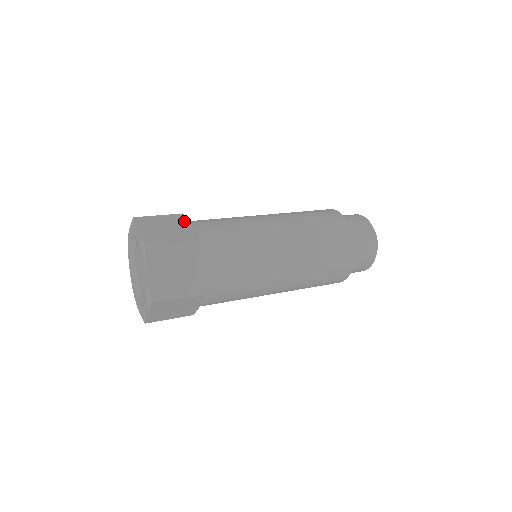
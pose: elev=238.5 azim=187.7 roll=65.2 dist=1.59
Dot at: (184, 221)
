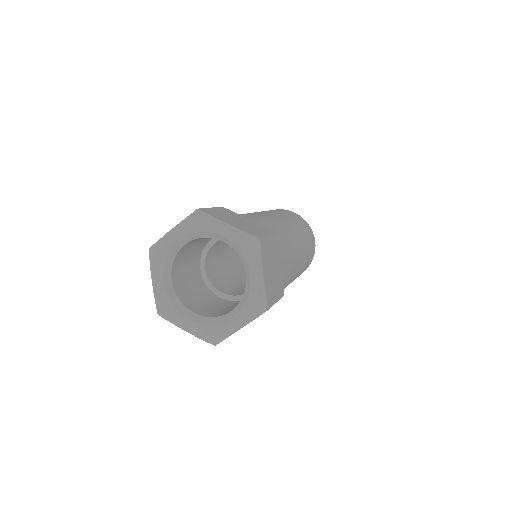
Dot at: (238, 215)
